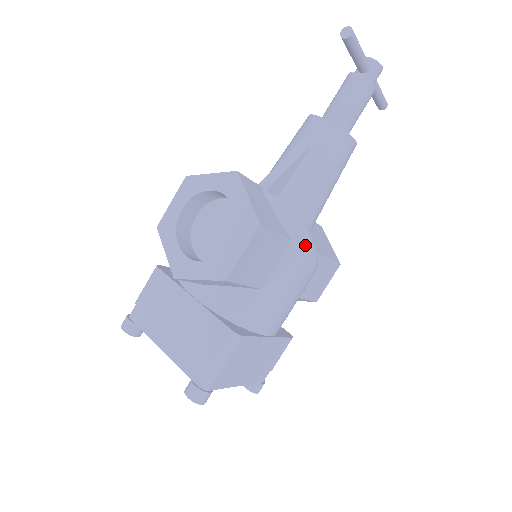
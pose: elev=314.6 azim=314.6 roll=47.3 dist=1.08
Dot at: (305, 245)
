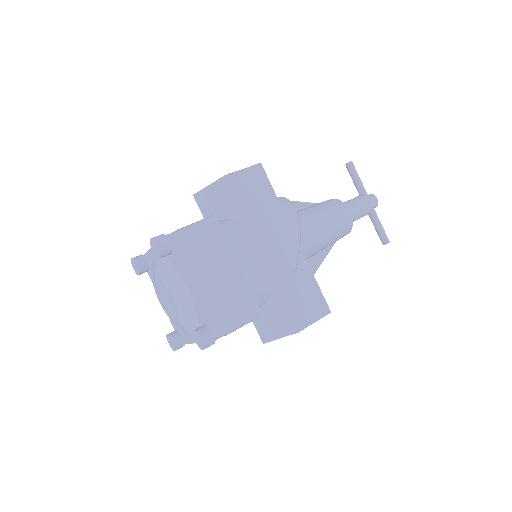
Dot at: (291, 215)
